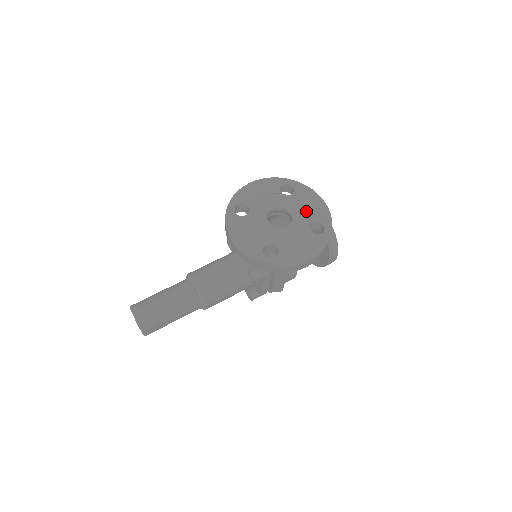
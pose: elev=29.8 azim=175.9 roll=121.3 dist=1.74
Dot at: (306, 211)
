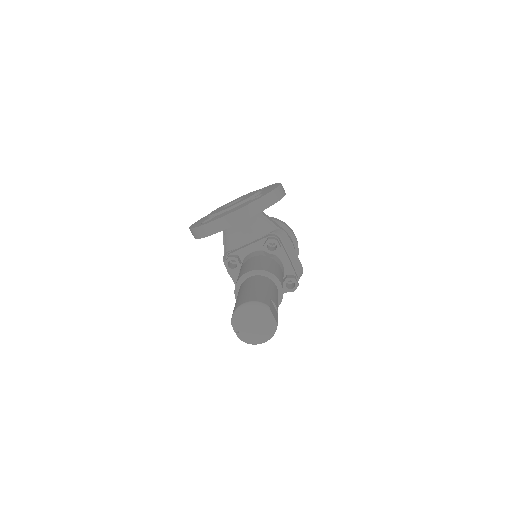
Dot at: (241, 196)
